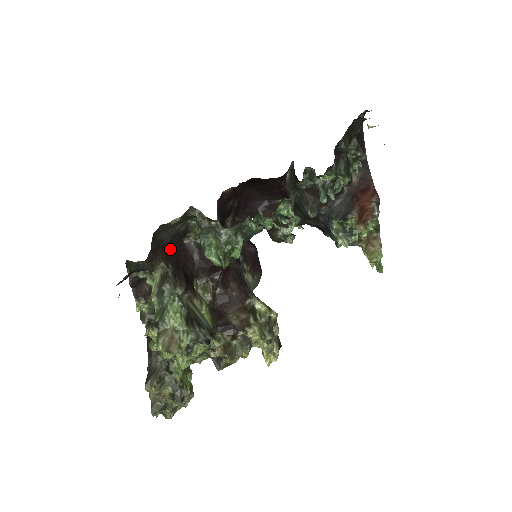
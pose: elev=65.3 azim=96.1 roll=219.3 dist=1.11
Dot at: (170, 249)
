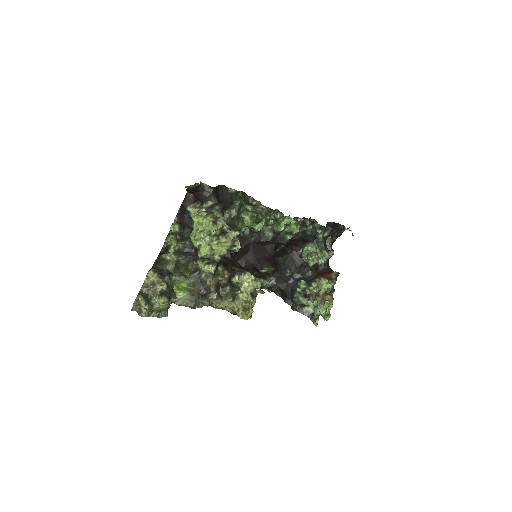
Dot at: occluded
